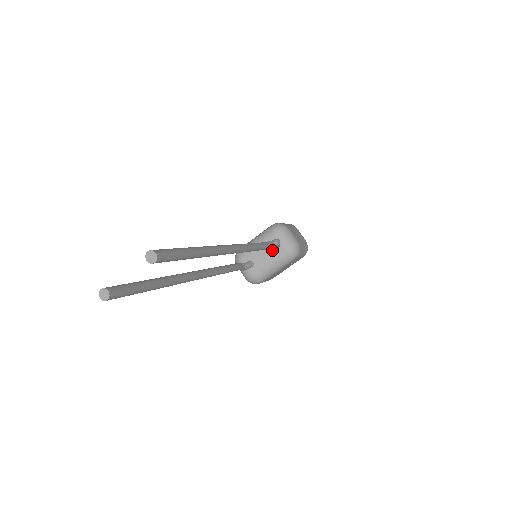
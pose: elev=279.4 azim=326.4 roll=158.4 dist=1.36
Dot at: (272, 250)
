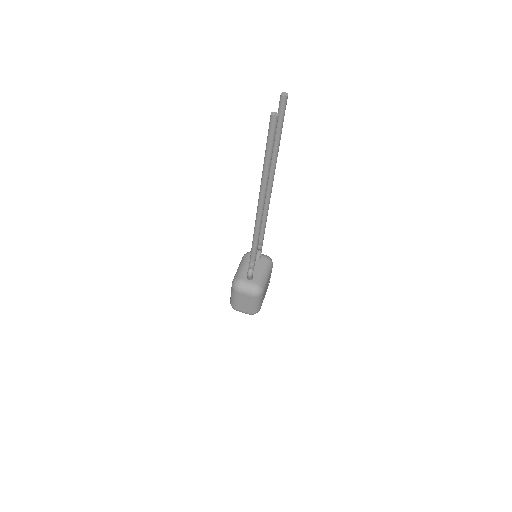
Dot at: (257, 263)
